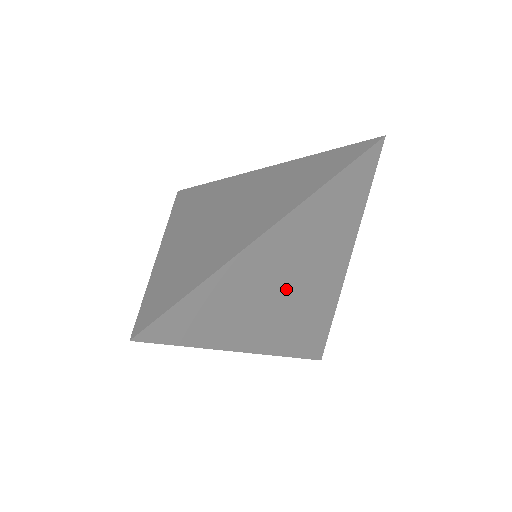
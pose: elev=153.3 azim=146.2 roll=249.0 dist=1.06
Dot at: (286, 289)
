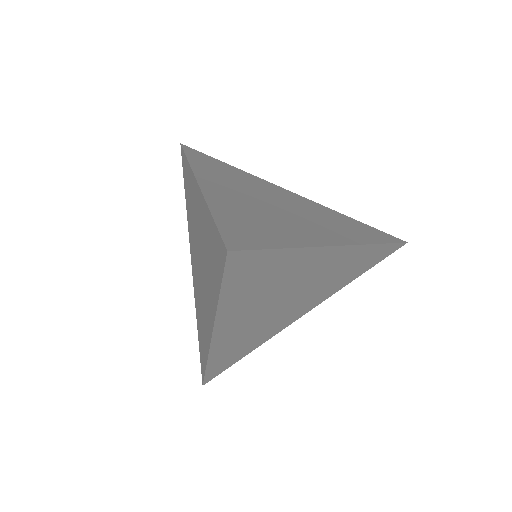
Dot at: (282, 302)
